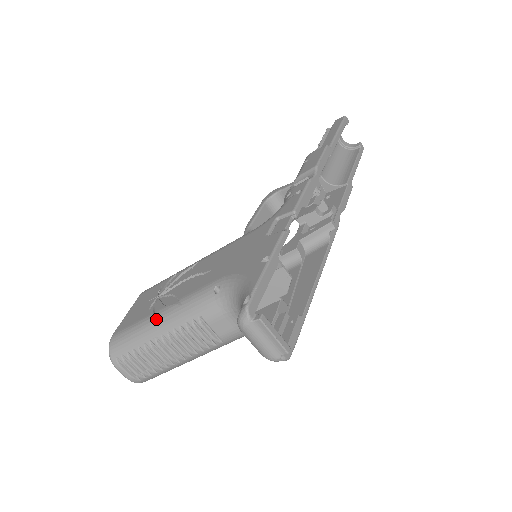
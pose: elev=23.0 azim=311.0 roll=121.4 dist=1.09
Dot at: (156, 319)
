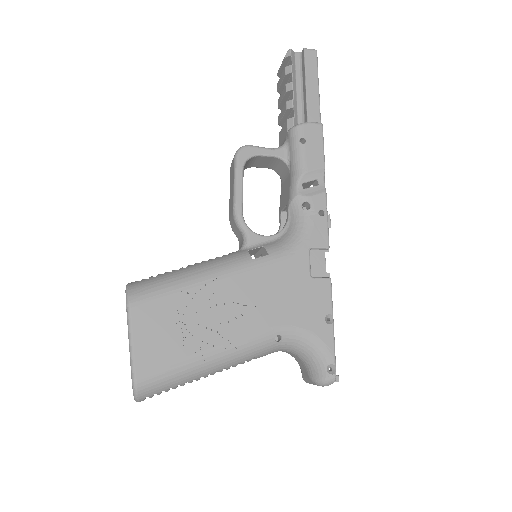
Dot at: (206, 363)
